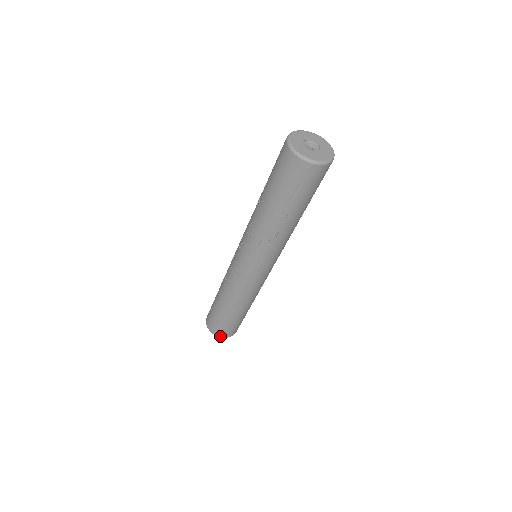
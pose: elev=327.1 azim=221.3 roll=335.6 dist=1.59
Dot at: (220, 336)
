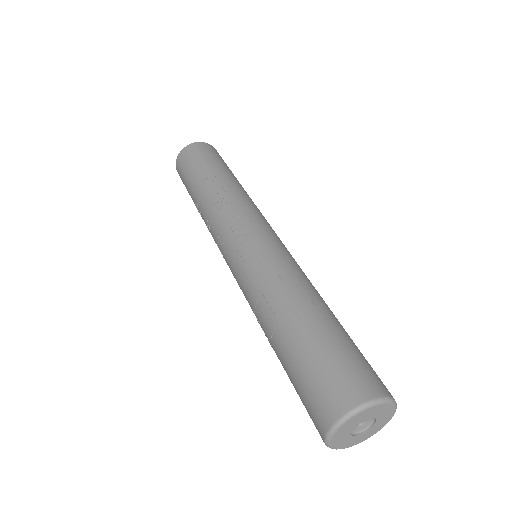
Dot at: (354, 403)
